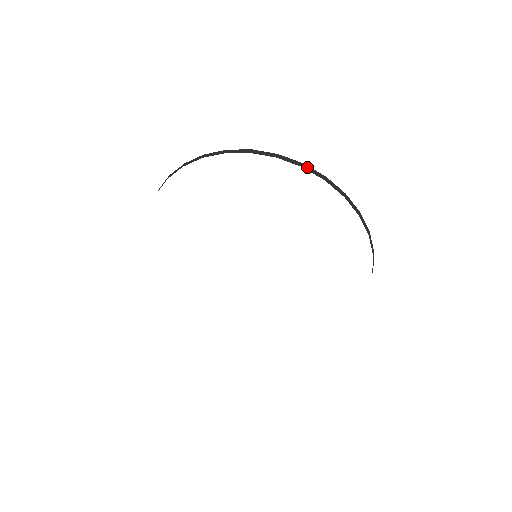
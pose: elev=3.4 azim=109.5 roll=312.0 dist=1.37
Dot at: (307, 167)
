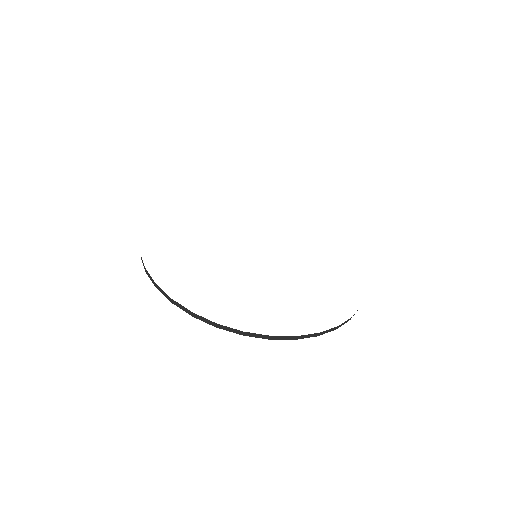
Dot at: (221, 326)
